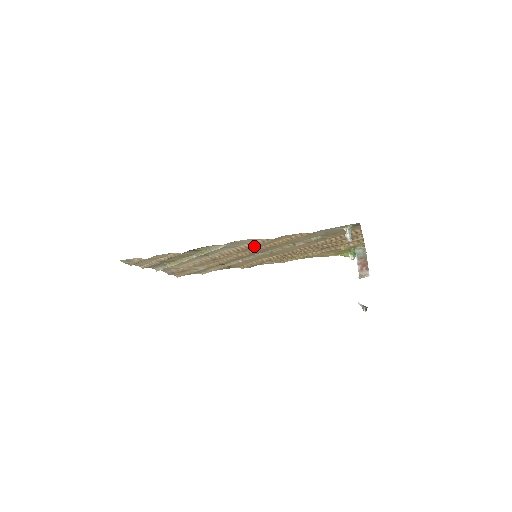
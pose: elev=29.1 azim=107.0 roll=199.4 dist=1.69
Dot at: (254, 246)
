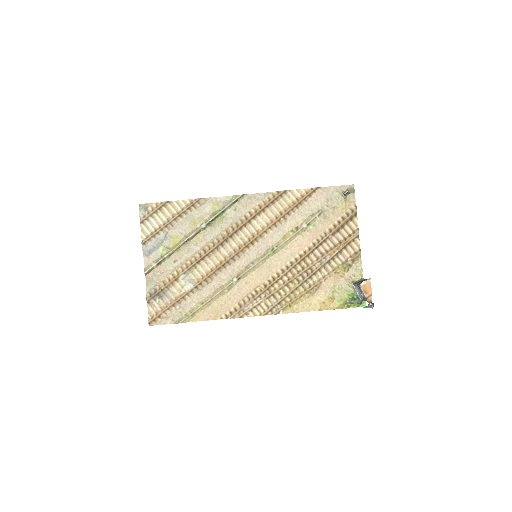
Dot at: (262, 216)
